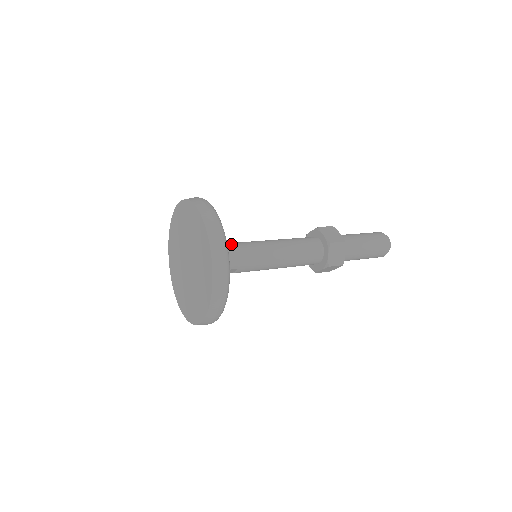
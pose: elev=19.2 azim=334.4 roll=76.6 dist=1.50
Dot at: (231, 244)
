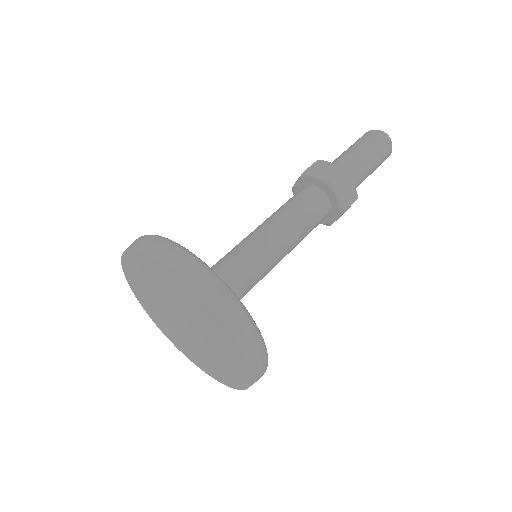
Dot at: occluded
